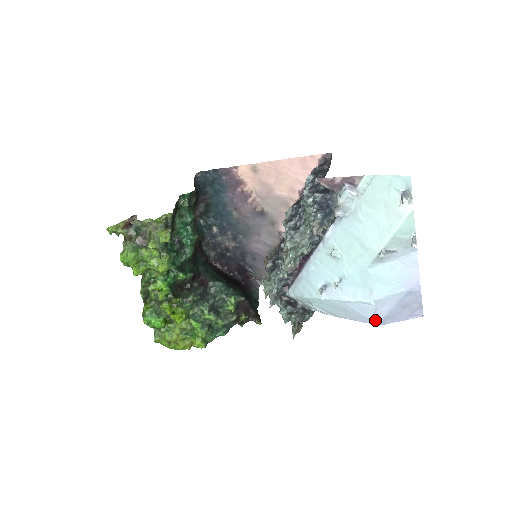
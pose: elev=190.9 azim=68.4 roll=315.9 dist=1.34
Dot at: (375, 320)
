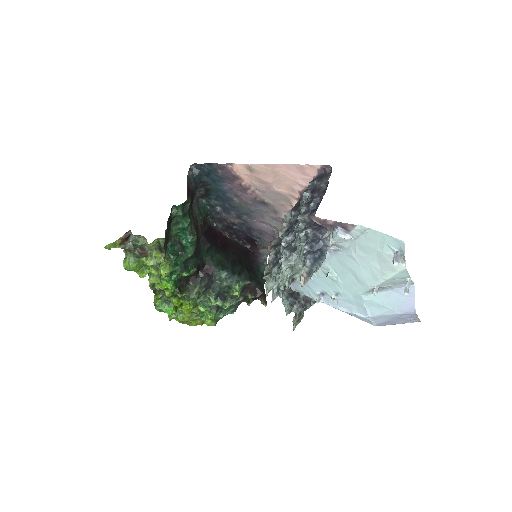
Dot at: (371, 324)
